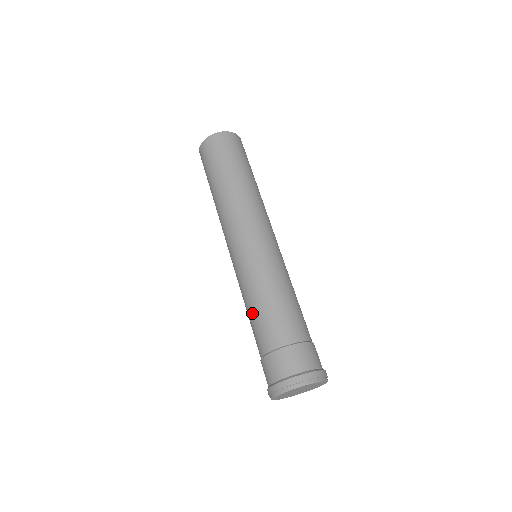
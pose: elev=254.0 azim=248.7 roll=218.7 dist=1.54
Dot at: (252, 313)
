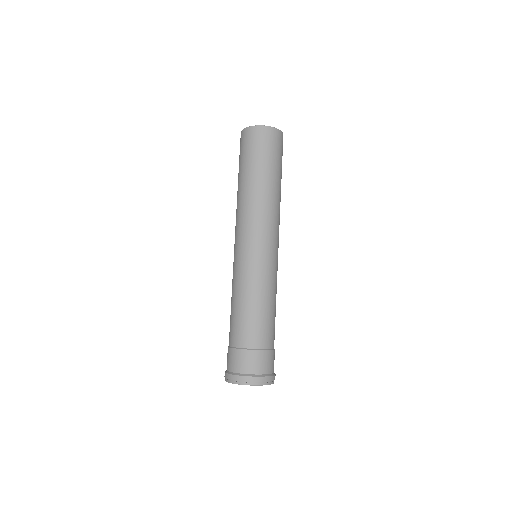
Dot at: (237, 309)
